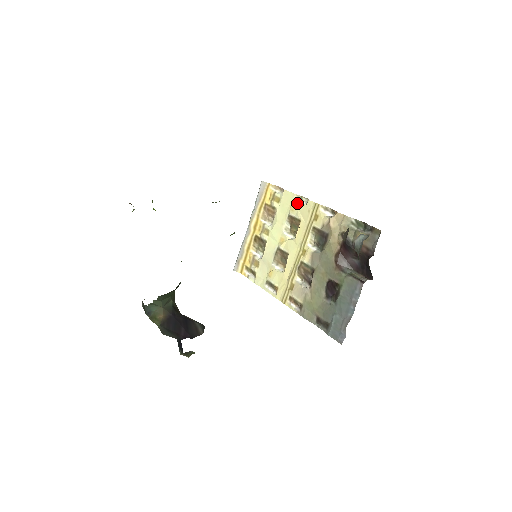
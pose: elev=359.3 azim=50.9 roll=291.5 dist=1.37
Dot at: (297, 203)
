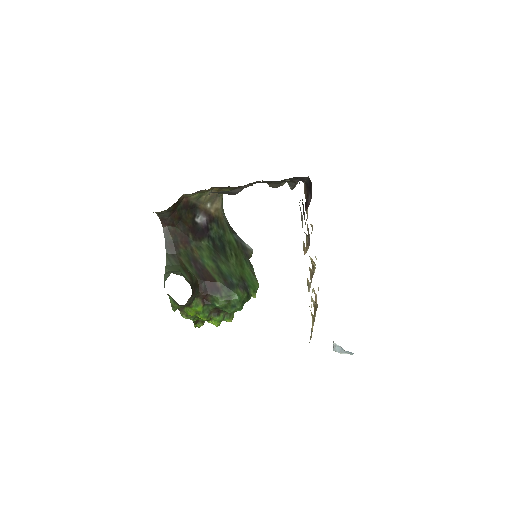
Dot at: occluded
